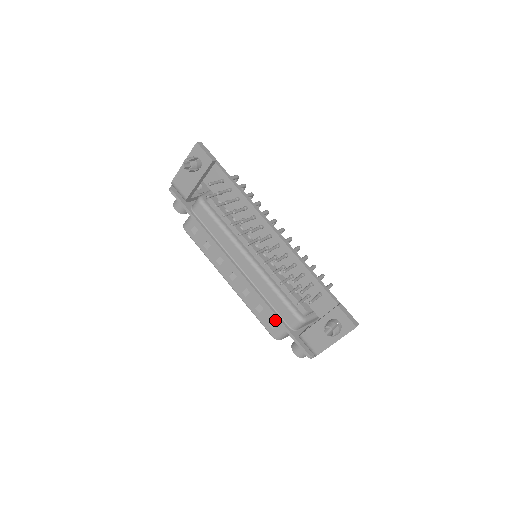
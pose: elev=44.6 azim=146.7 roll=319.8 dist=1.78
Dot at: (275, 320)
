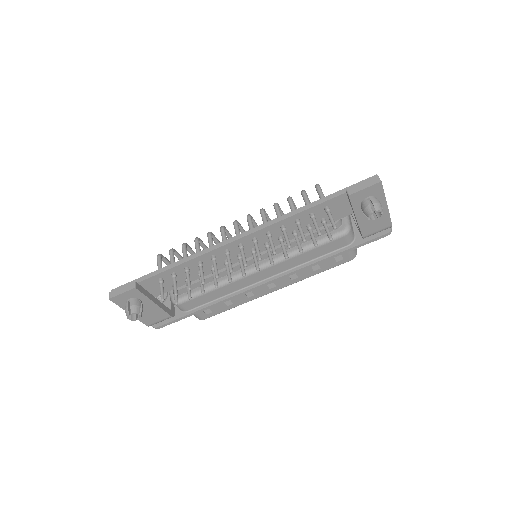
Dot at: occluded
